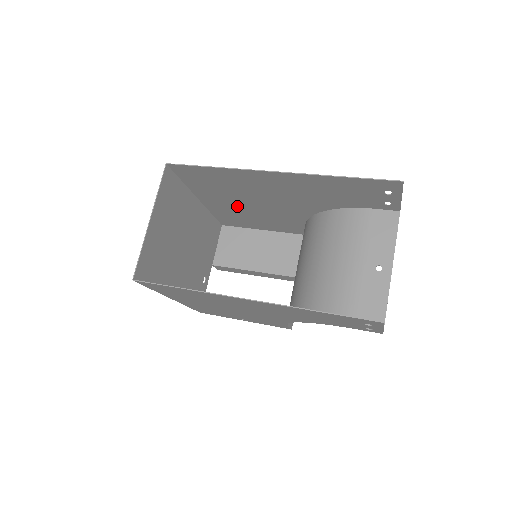
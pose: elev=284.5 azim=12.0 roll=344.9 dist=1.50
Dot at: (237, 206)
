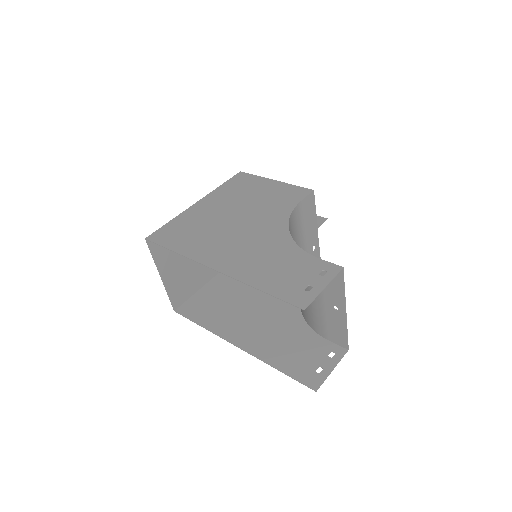
Dot at: (228, 207)
